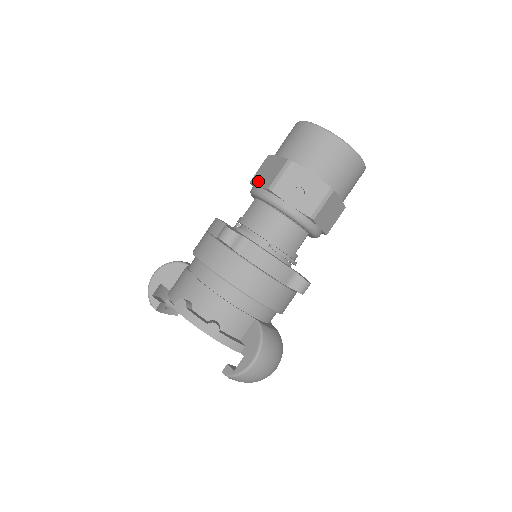
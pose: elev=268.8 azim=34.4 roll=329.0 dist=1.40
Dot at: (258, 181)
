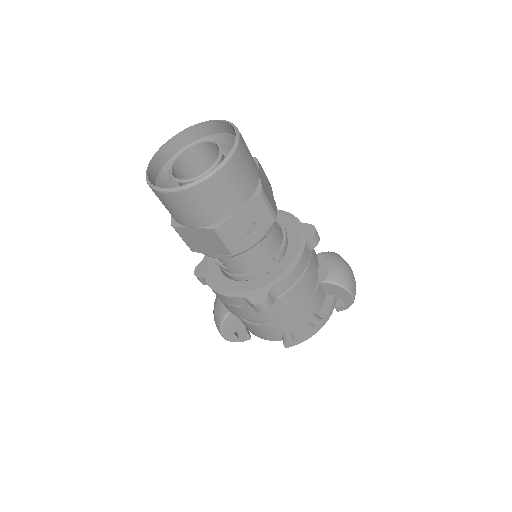
Dot at: (205, 251)
